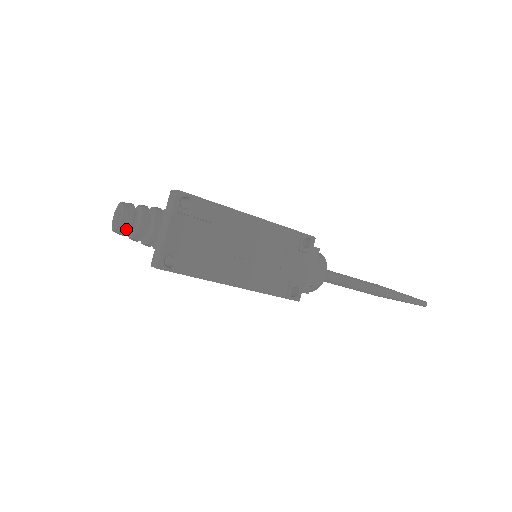
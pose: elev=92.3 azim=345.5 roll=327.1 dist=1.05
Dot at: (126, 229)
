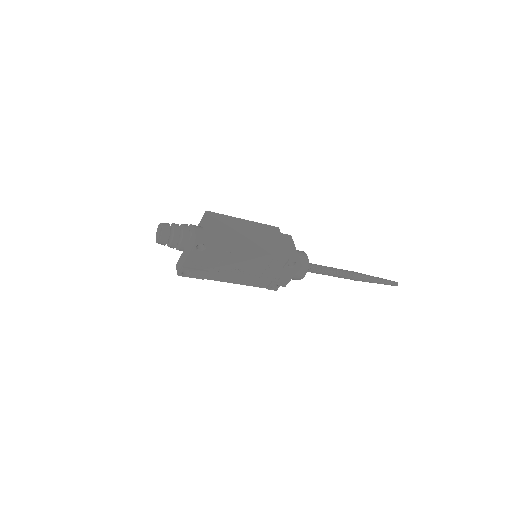
Dot at: occluded
